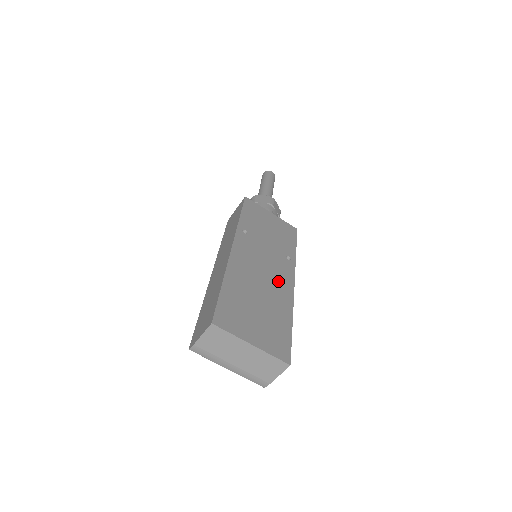
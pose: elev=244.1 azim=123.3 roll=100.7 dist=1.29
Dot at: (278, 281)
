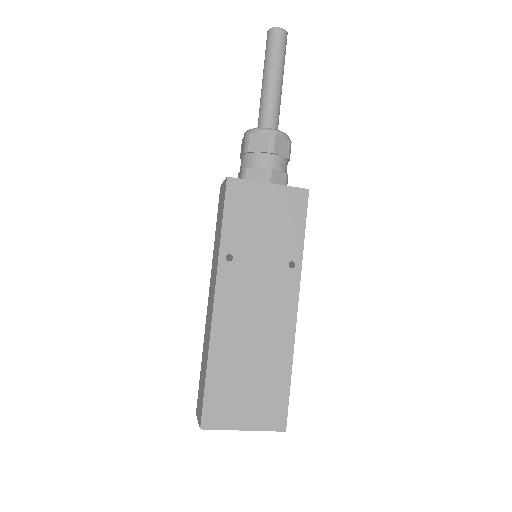
Dot at: (275, 319)
